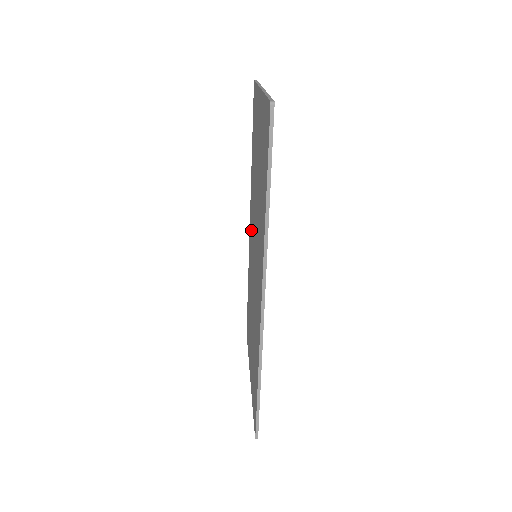
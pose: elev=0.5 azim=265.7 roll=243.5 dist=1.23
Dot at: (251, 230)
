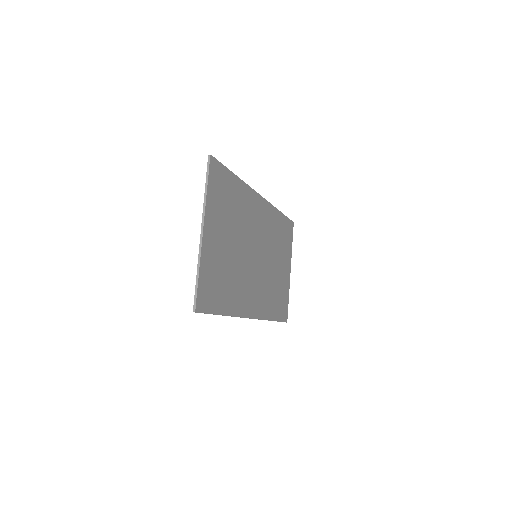
Dot at: occluded
